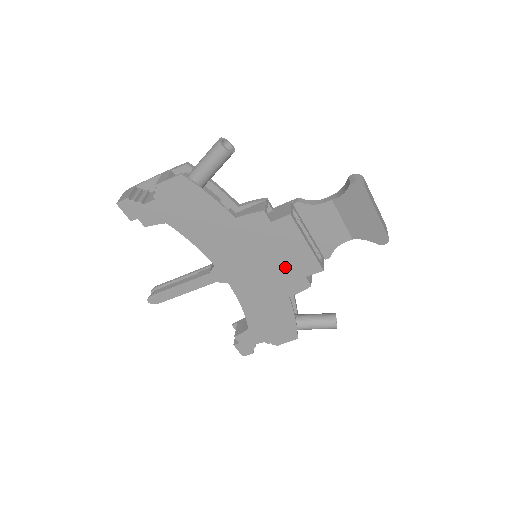
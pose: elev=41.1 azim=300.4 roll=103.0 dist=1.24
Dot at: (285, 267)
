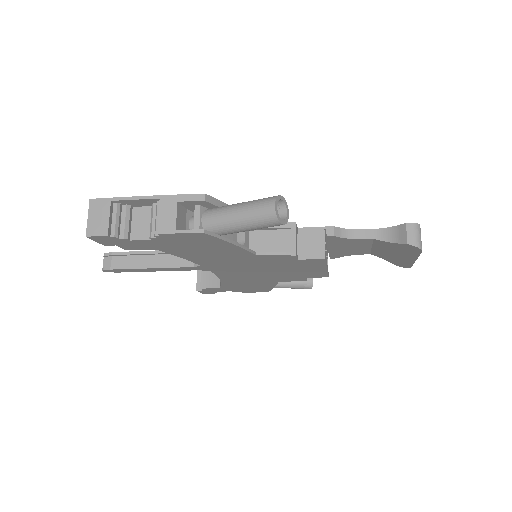
Dot at: (289, 274)
